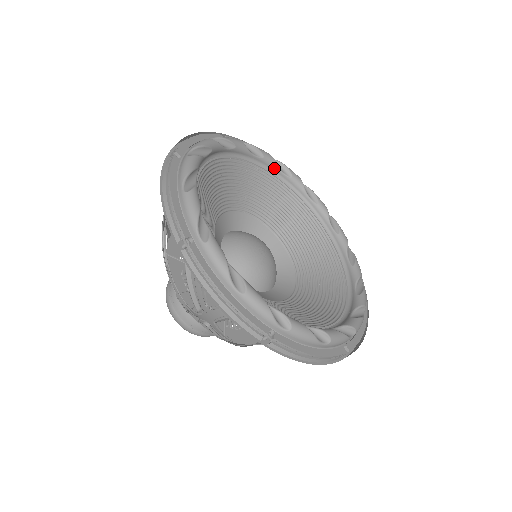
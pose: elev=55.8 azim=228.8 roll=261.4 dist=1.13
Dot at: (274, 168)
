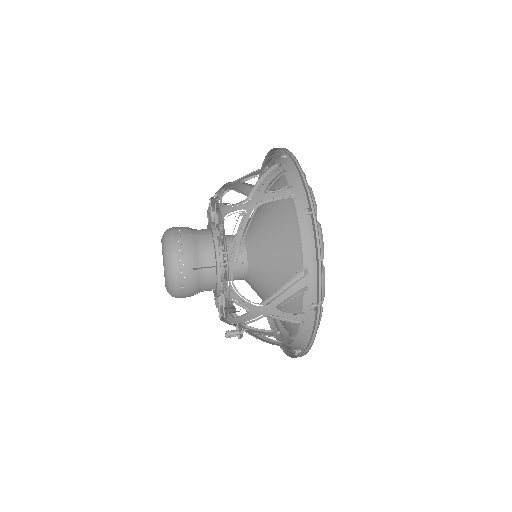
Dot at: occluded
